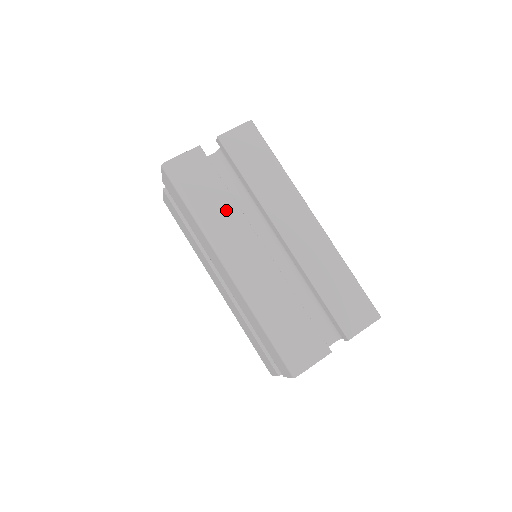
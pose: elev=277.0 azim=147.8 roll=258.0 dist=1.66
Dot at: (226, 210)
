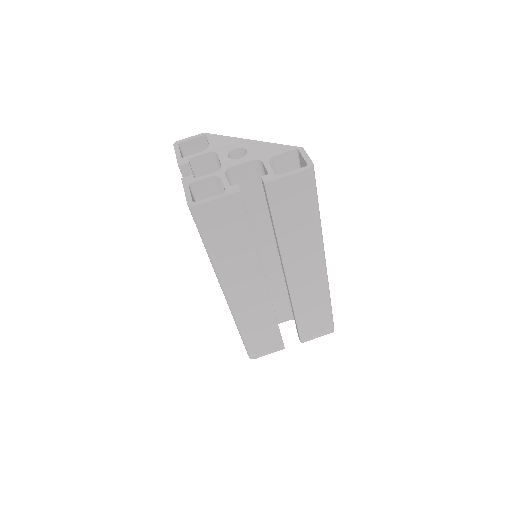
Dot at: (244, 256)
